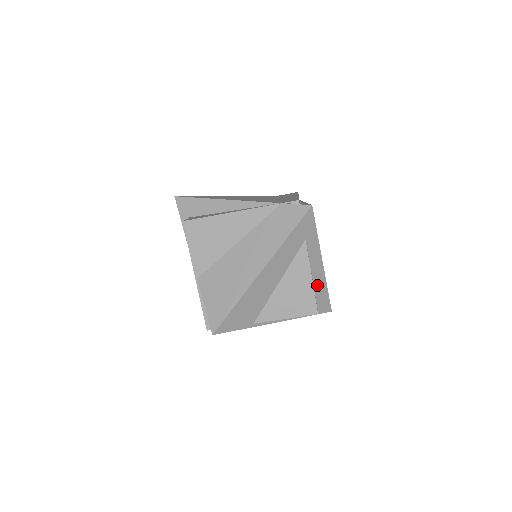
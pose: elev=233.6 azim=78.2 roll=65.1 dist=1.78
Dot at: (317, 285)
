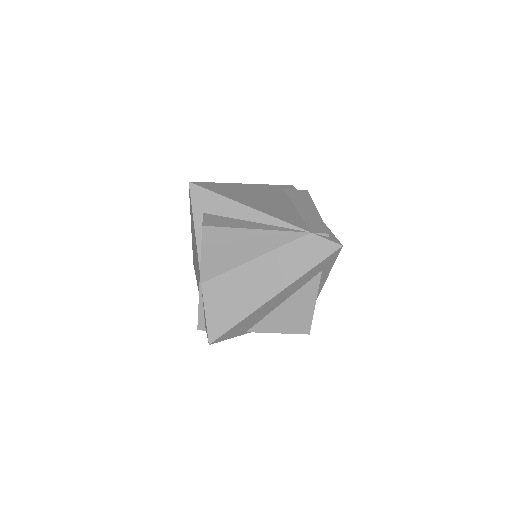
Dot at: occluded
